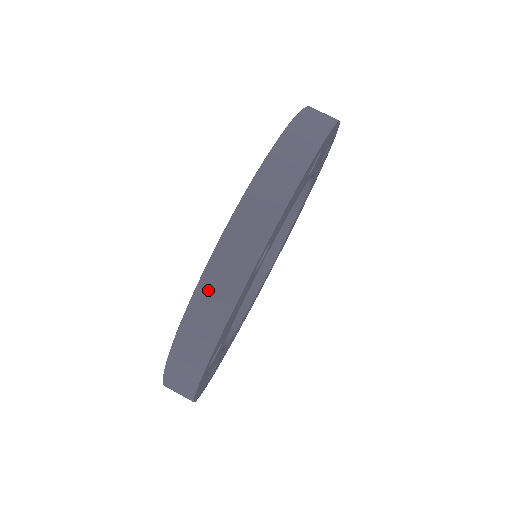
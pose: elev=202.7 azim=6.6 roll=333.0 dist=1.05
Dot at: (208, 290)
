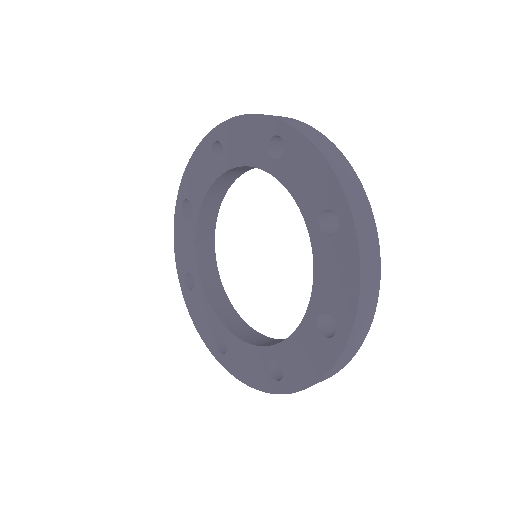
Dot at: (336, 368)
